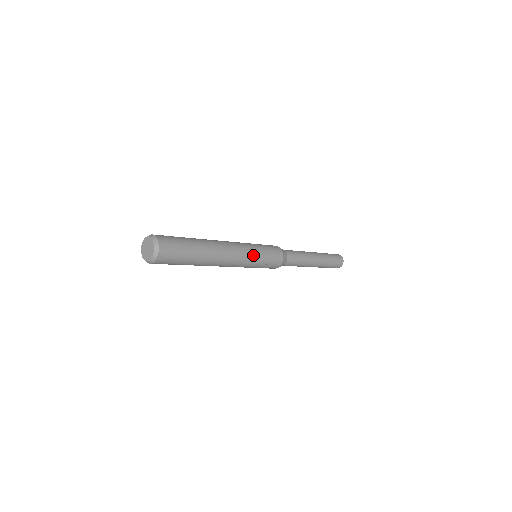
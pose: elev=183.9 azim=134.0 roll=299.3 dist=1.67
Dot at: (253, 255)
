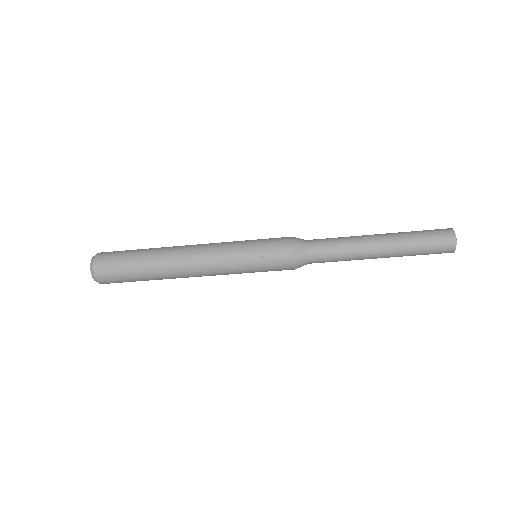
Dot at: (233, 250)
